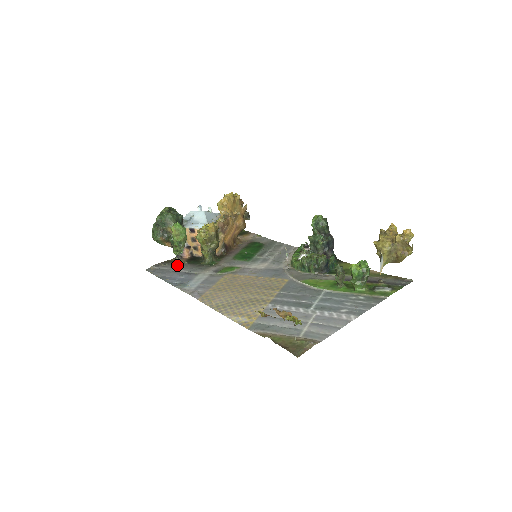
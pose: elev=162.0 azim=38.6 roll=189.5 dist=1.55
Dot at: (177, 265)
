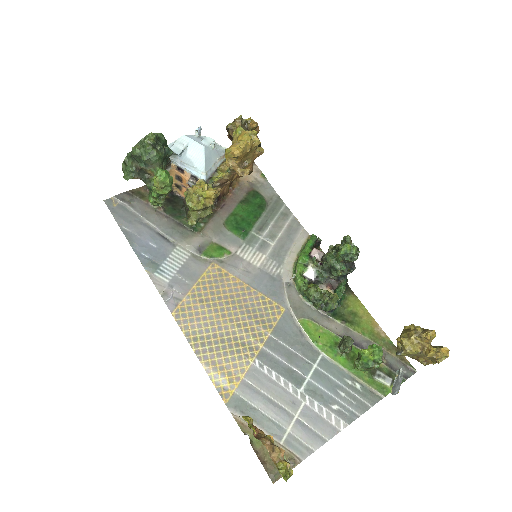
Dot at: (149, 210)
